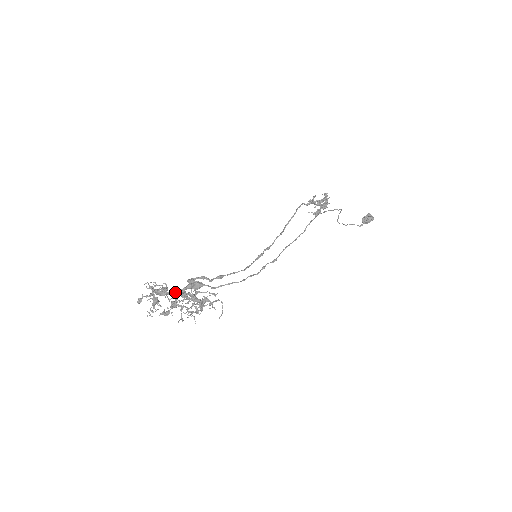
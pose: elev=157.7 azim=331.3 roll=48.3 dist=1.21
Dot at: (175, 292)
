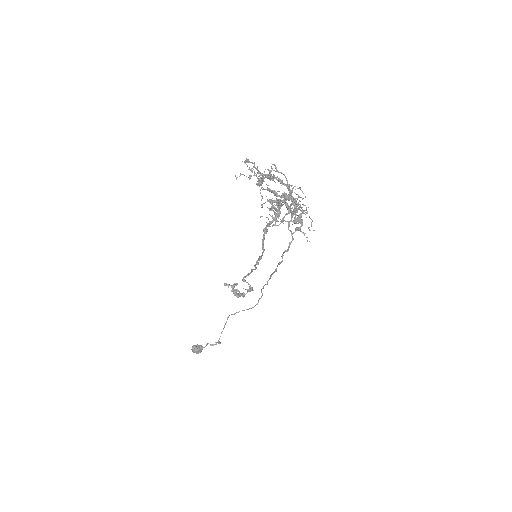
Dot at: (292, 192)
